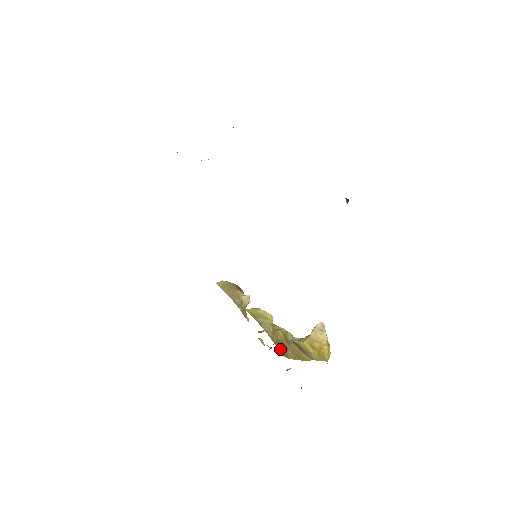
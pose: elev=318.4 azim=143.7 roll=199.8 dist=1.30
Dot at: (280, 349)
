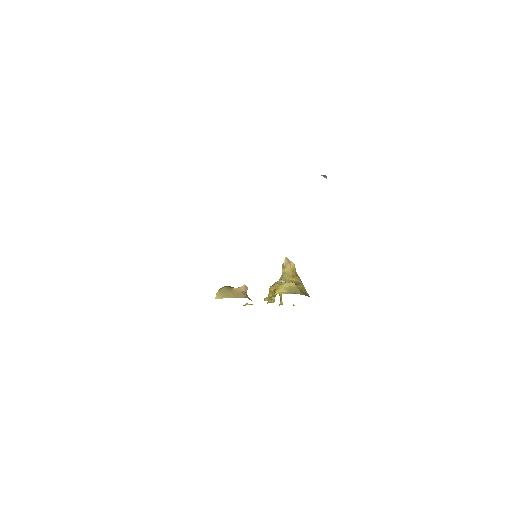
Dot at: occluded
